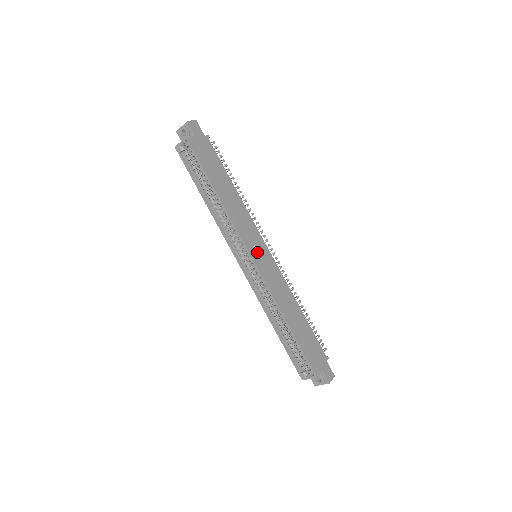
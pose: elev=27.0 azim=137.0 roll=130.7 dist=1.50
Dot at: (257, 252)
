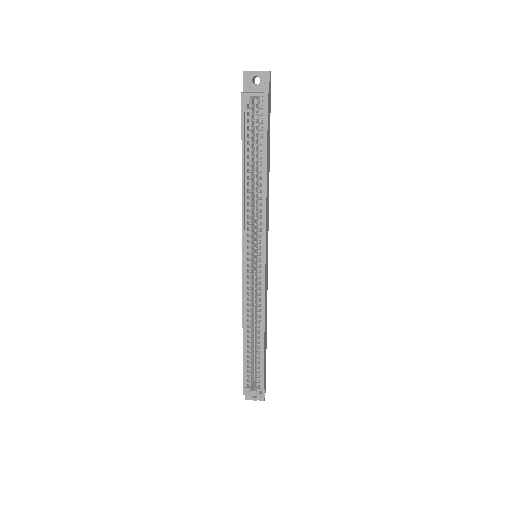
Dot at: (266, 255)
